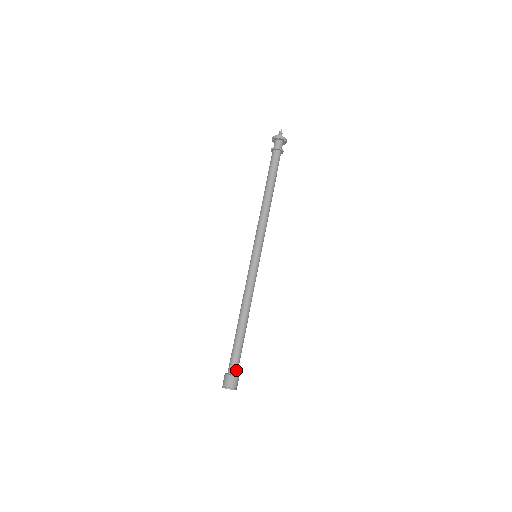
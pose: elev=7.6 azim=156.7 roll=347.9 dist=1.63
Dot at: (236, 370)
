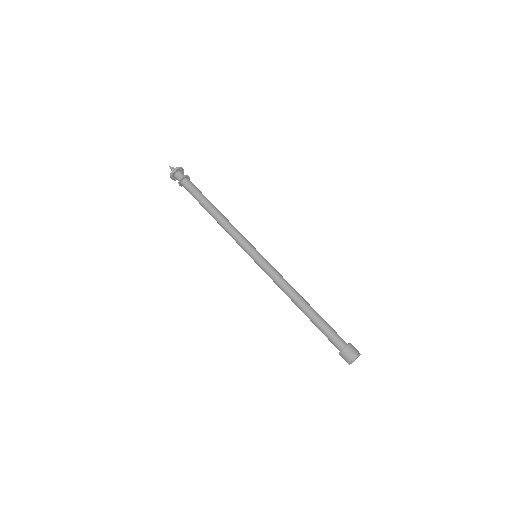
Dot at: (342, 341)
